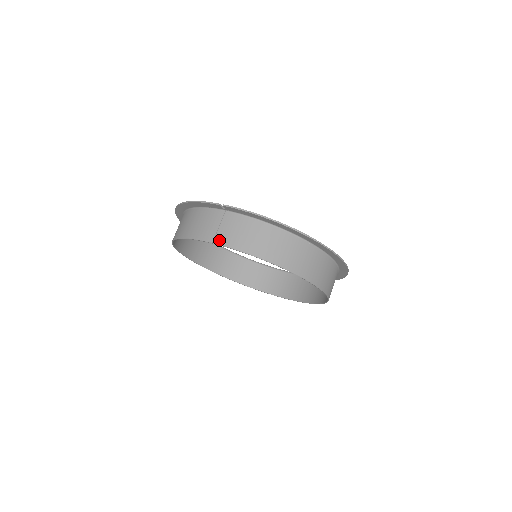
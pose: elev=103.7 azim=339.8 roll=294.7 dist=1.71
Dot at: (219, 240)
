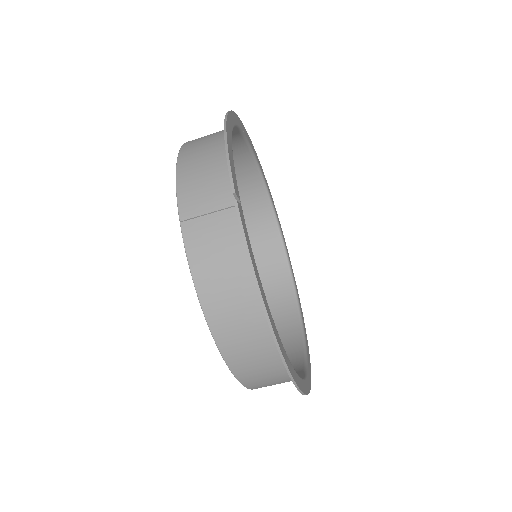
Dot at: (188, 229)
